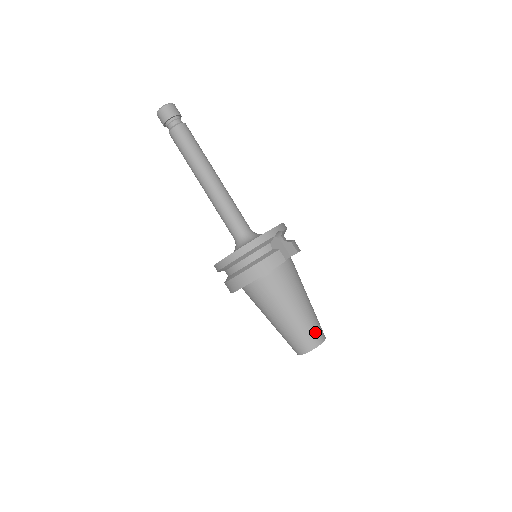
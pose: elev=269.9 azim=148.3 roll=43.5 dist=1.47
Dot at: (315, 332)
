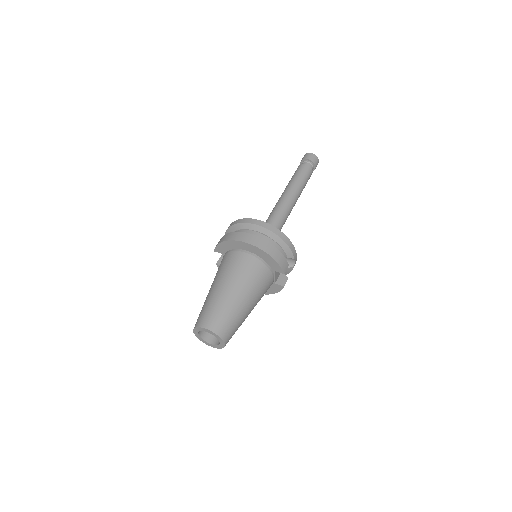
Dot at: (232, 331)
